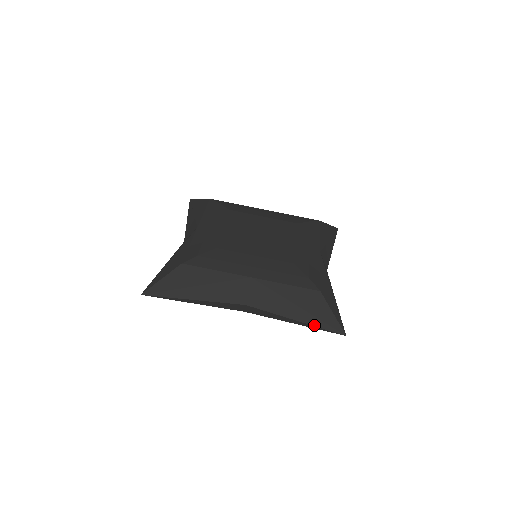
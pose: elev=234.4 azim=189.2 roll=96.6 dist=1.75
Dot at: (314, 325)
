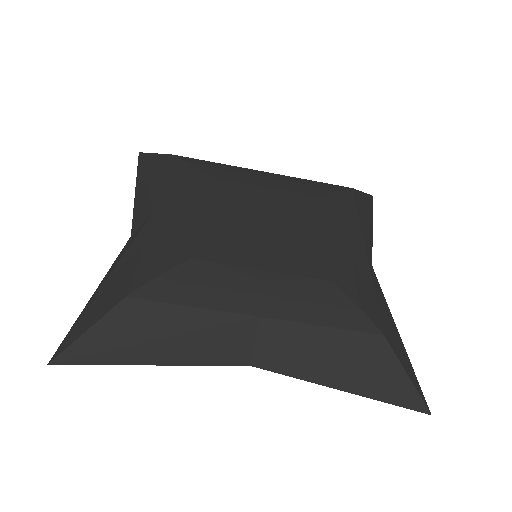
Dot at: (375, 398)
